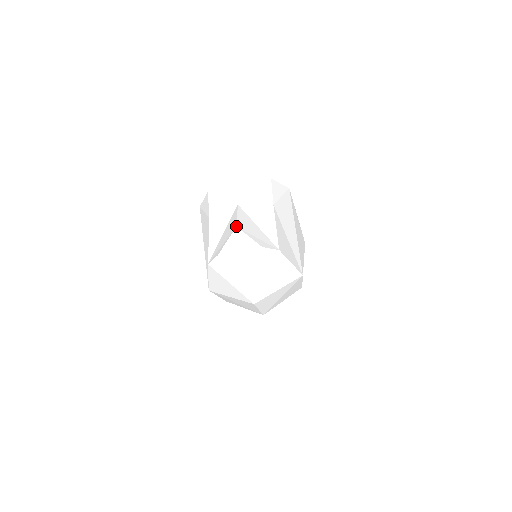
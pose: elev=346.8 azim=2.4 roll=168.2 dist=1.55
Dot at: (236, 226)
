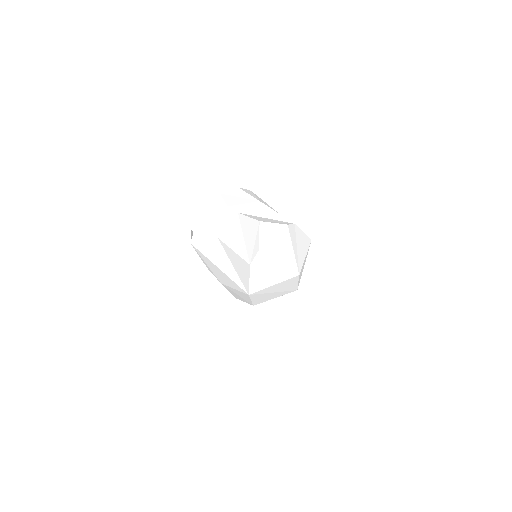
Dot at: (259, 221)
